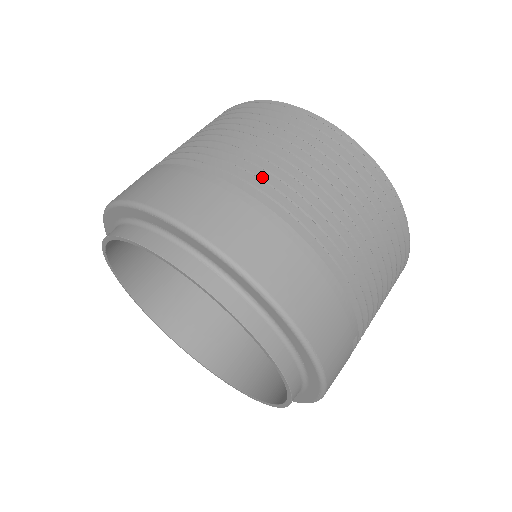
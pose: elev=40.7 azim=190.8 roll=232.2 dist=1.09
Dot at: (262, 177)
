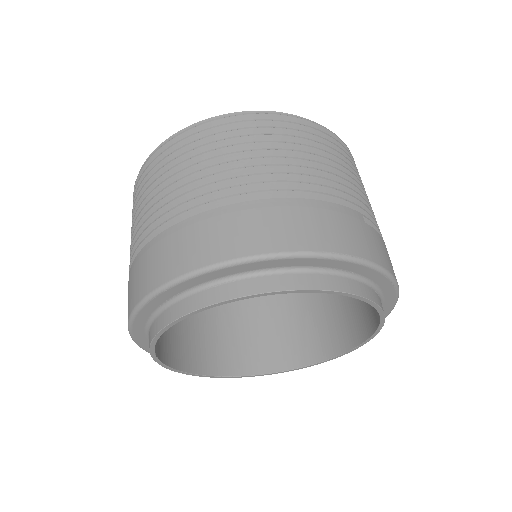
Dot at: occluded
